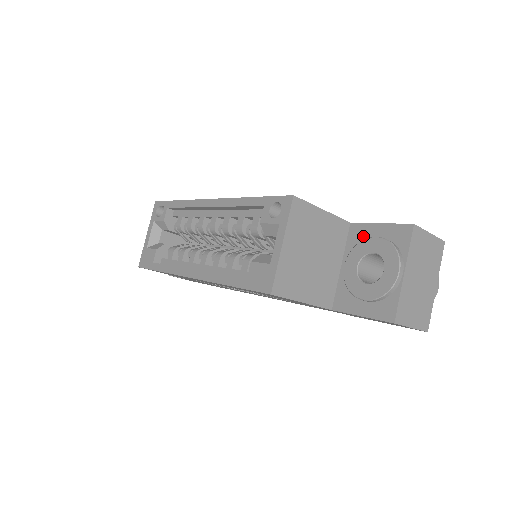
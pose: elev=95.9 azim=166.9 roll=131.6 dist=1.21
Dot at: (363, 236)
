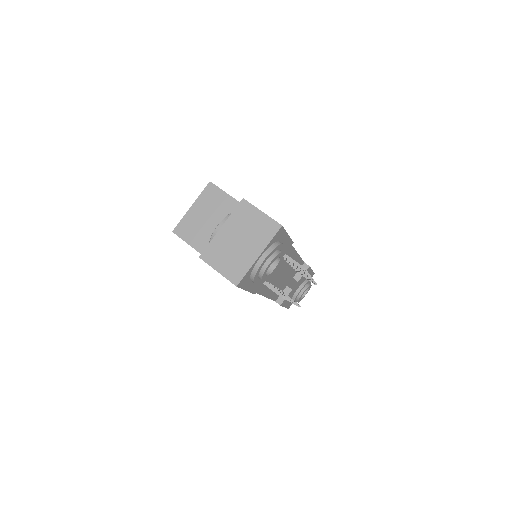
Dot at: occluded
